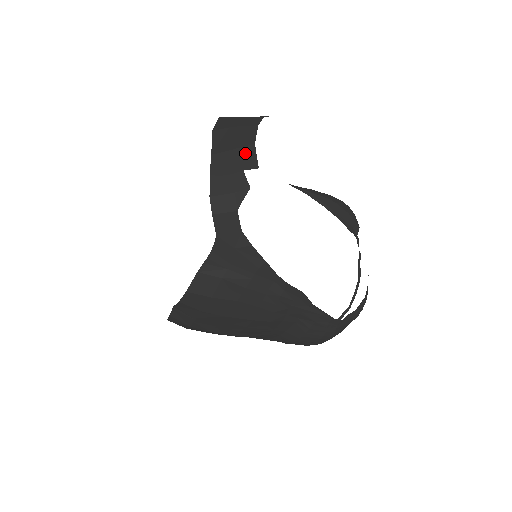
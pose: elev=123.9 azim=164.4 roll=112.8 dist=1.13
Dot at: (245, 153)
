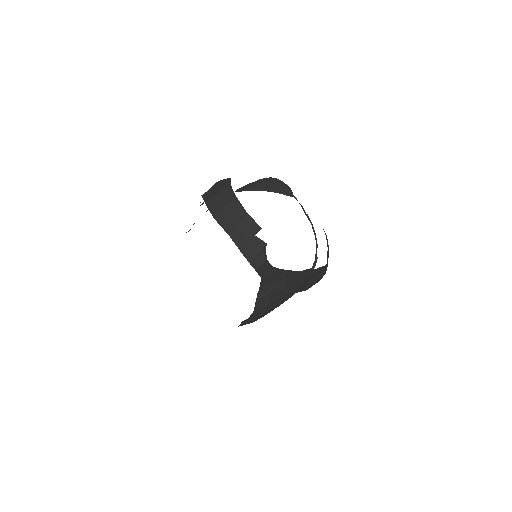
Dot at: (247, 223)
